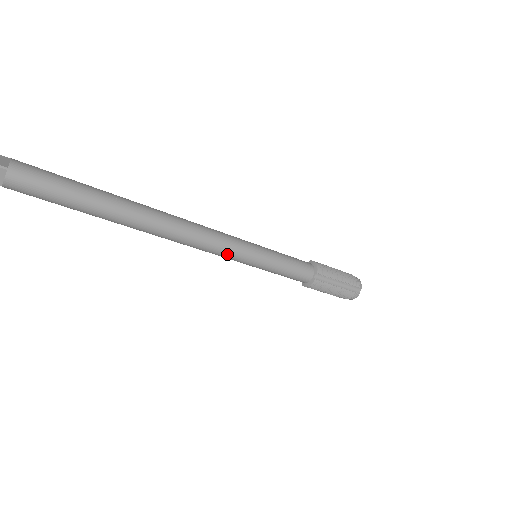
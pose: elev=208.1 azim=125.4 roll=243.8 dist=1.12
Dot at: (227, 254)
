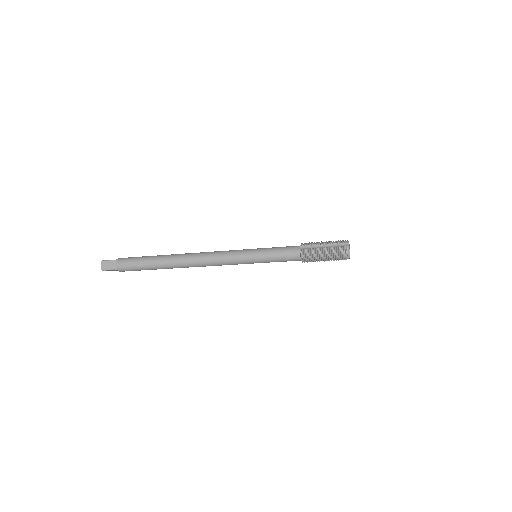
Dot at: (231, 258)
